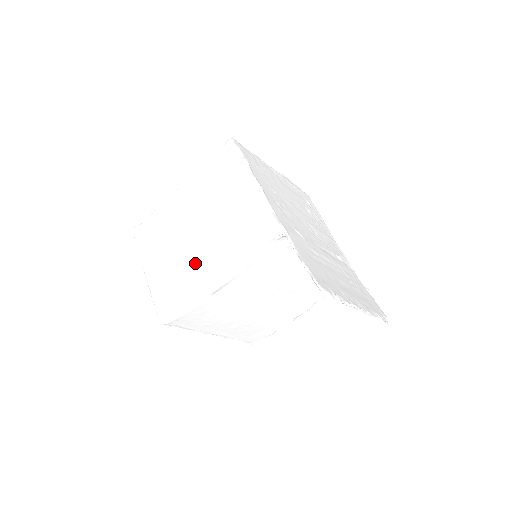
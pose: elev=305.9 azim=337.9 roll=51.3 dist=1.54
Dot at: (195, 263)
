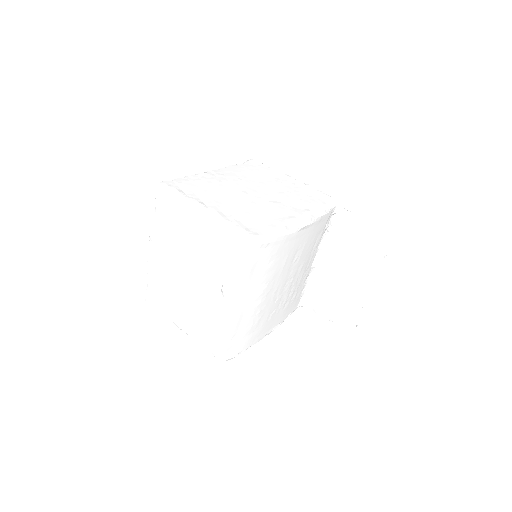
Dot at: (272, 208)
